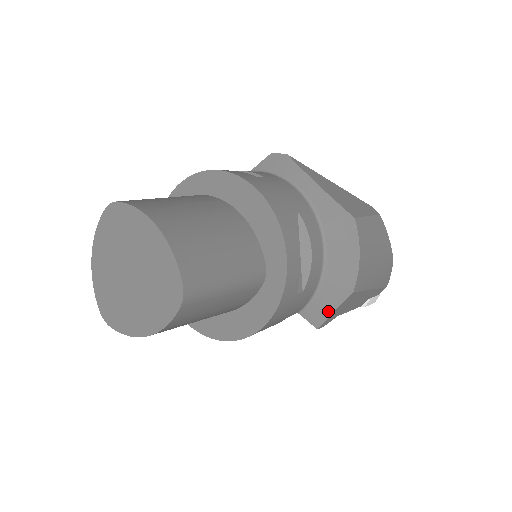
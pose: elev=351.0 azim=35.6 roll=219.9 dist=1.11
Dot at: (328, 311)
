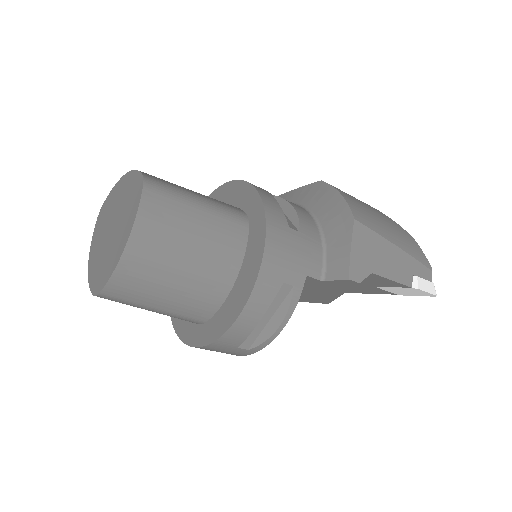
Dot at: (345, 253)
